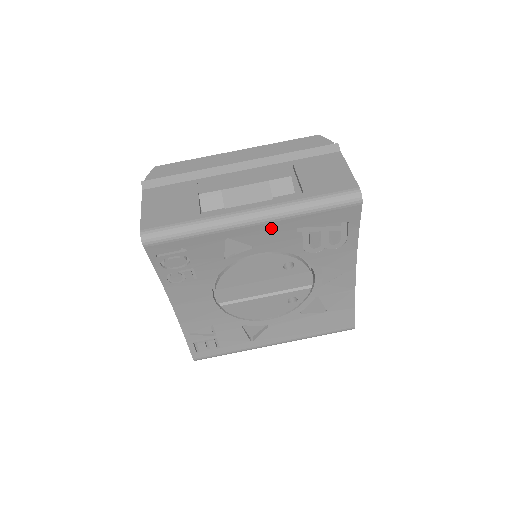
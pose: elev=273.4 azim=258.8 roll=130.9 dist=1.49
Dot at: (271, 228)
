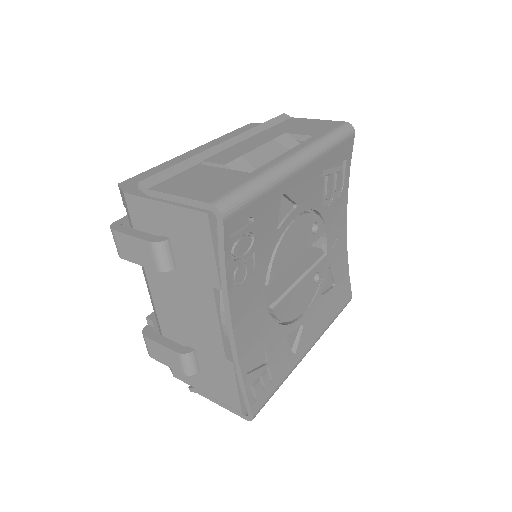
Dot at: (310, 173)
